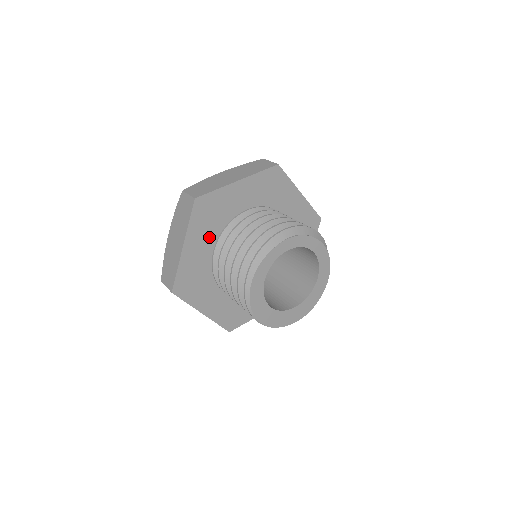
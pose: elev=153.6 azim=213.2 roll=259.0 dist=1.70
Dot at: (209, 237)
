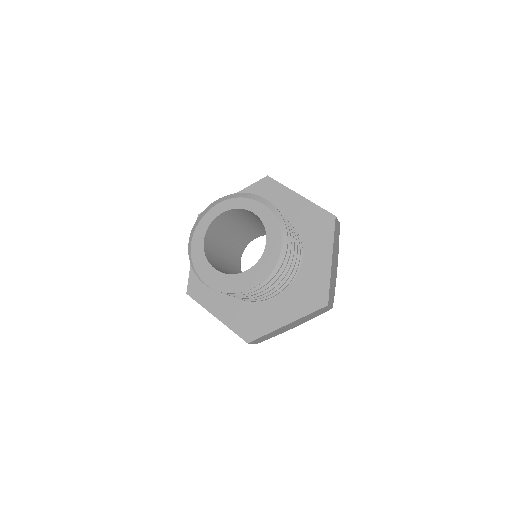
Dot at: occluded
